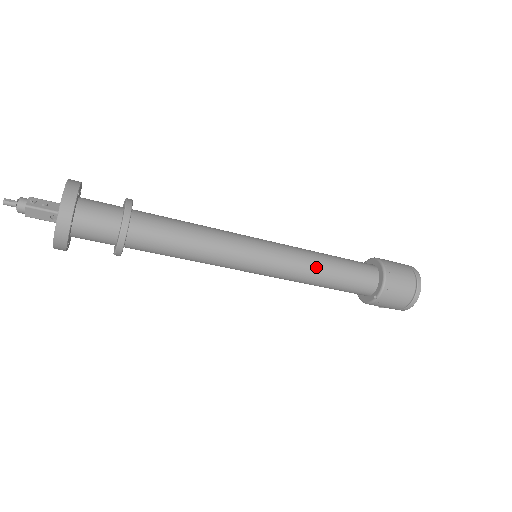
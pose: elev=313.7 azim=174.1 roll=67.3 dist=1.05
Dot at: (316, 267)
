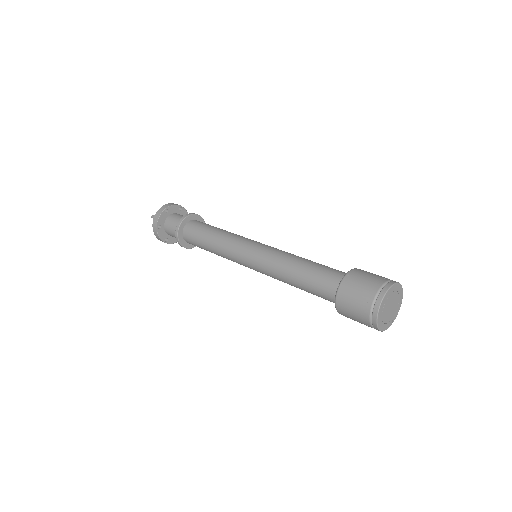
Dot at: (284, 268)
